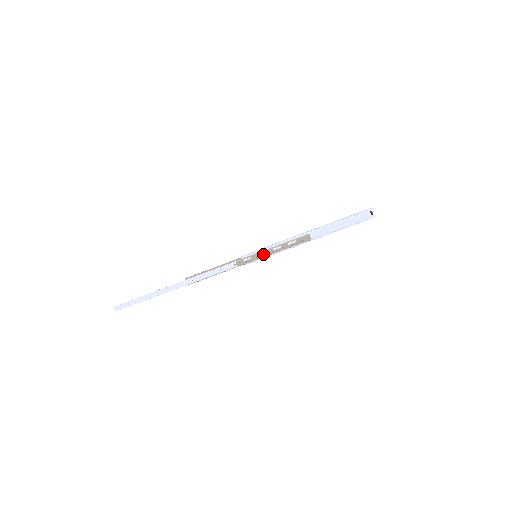
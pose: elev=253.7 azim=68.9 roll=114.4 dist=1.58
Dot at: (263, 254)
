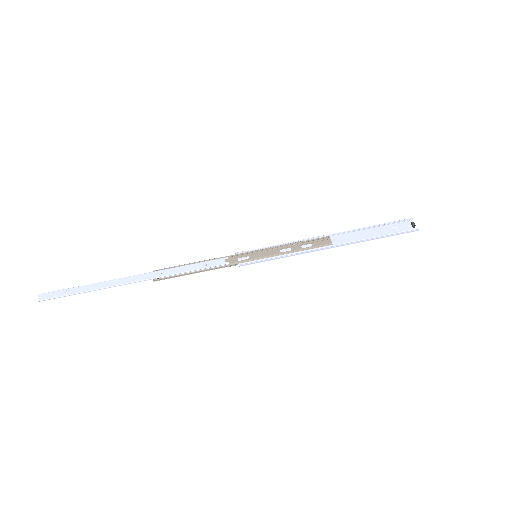
Dot at: (266, 255)
